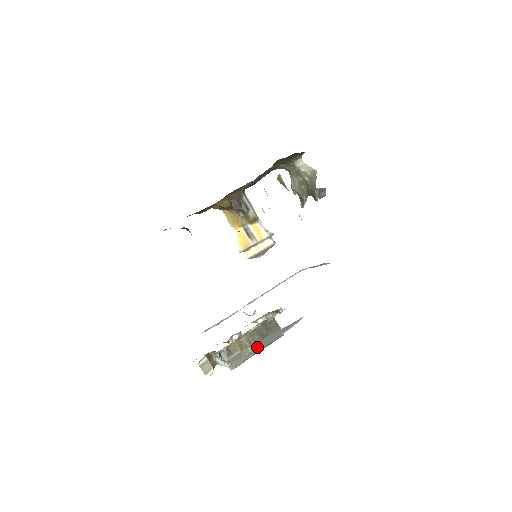
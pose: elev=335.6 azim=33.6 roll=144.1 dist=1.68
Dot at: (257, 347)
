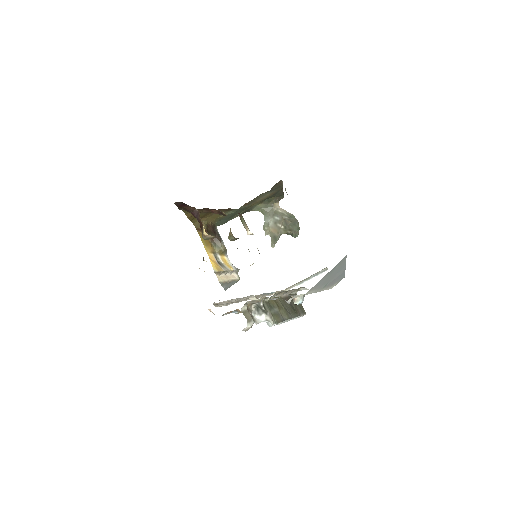
Dot at: (327, 276)
